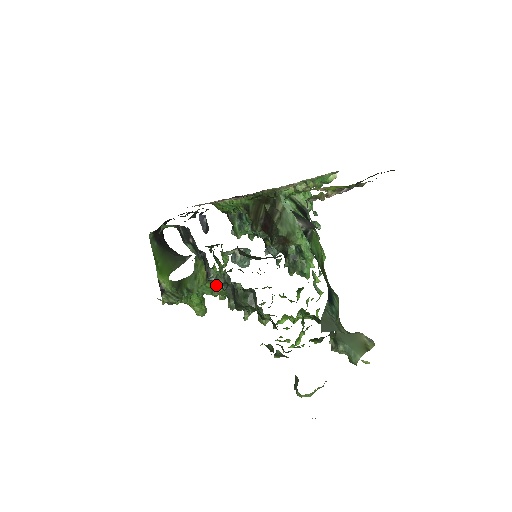
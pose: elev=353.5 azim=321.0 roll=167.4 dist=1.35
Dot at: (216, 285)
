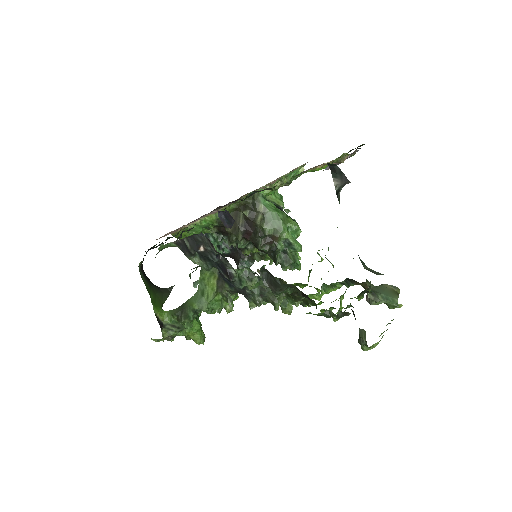
Dot at: (241, 284)
